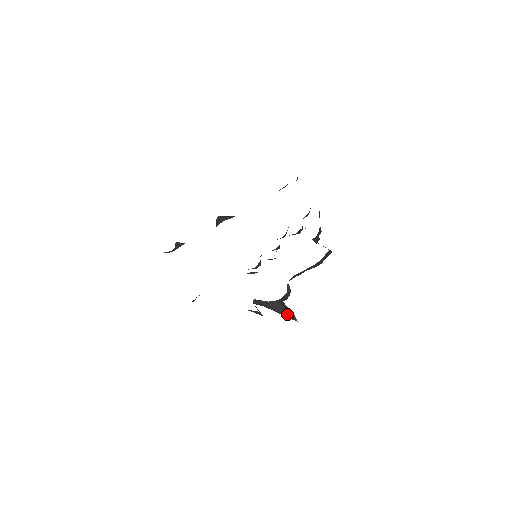
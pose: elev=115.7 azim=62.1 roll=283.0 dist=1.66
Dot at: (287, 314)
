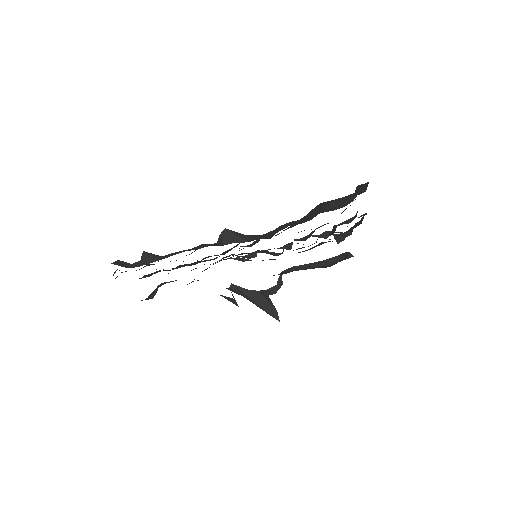
Dot at: (269, 310)
